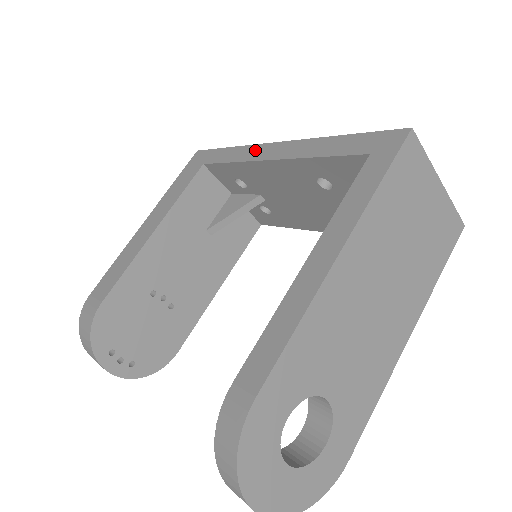
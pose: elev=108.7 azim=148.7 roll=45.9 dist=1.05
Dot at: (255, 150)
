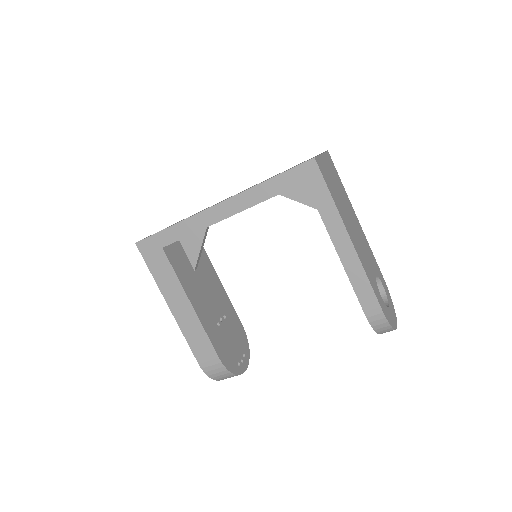
Dot at: (204, 217)
